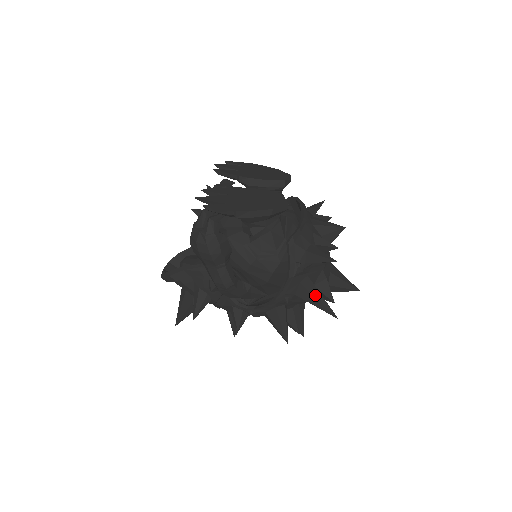
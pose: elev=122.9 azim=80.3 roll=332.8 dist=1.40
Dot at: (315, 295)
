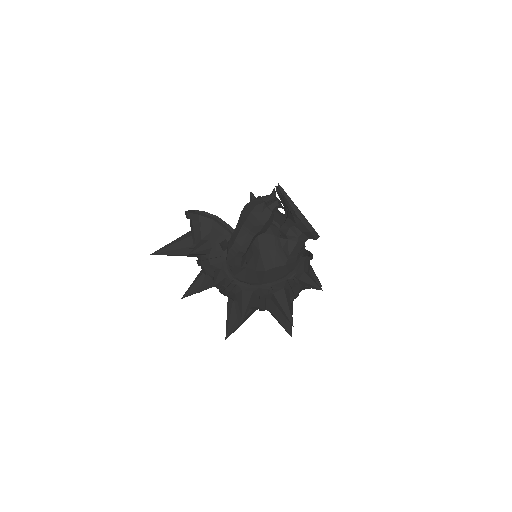
Dot at: (288, 302)
